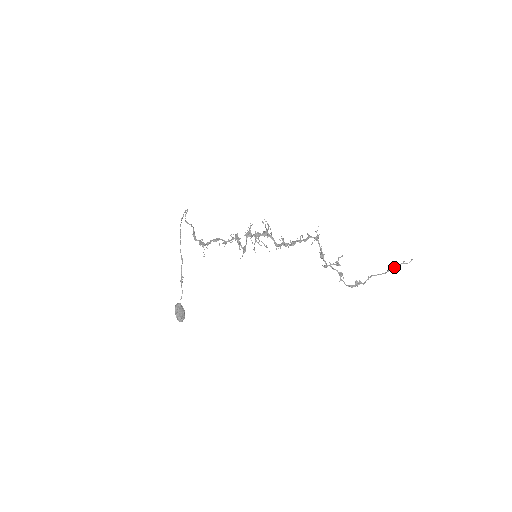
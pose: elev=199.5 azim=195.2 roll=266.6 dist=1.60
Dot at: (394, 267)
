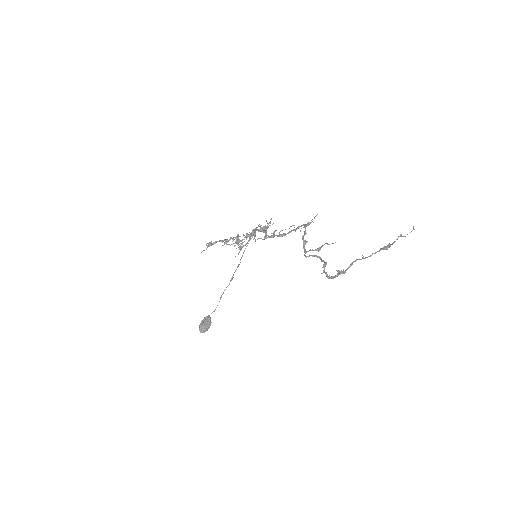
Dot at: (388, 245)
